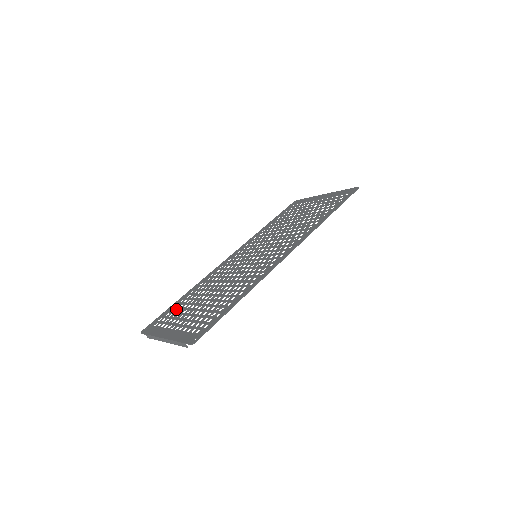
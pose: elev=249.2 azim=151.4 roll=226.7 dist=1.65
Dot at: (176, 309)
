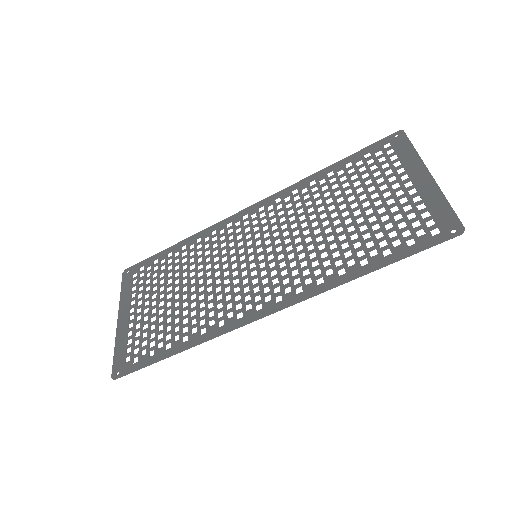
Dot at: occluded
